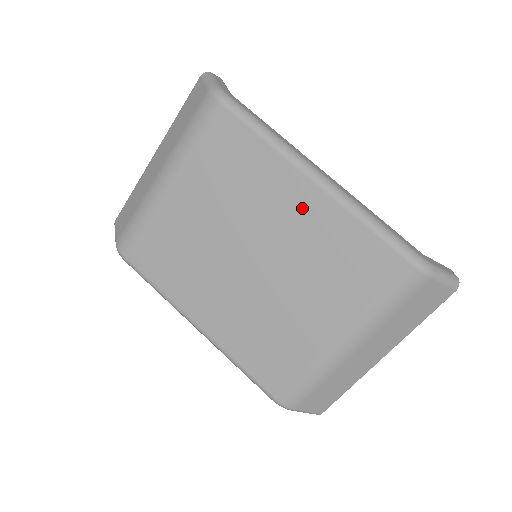
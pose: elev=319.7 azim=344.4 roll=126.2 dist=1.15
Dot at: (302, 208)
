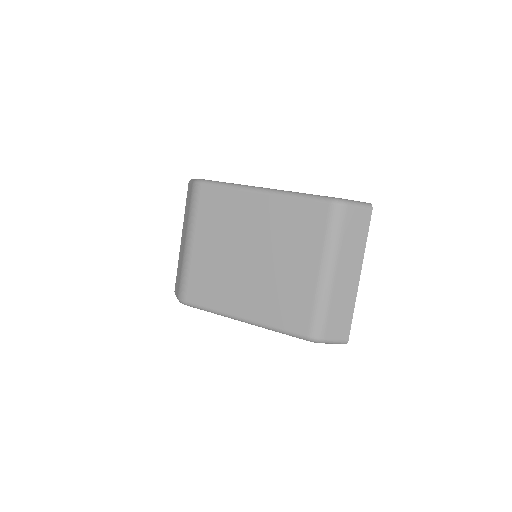
Dot at: (263, 210)
